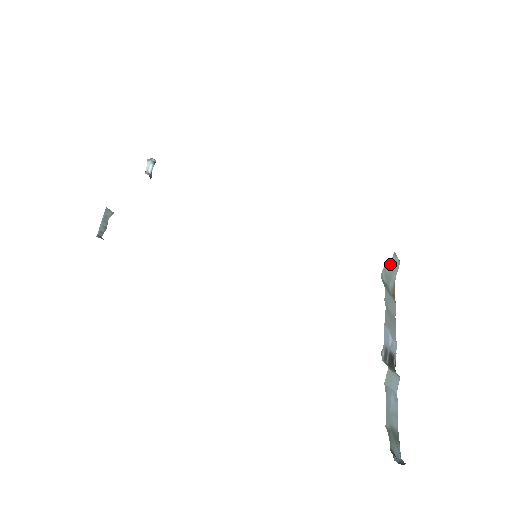
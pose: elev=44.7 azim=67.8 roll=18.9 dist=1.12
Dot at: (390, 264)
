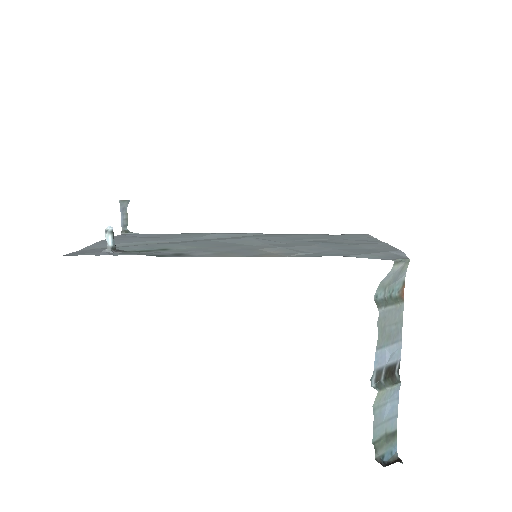
Dot at: (389, 276)
